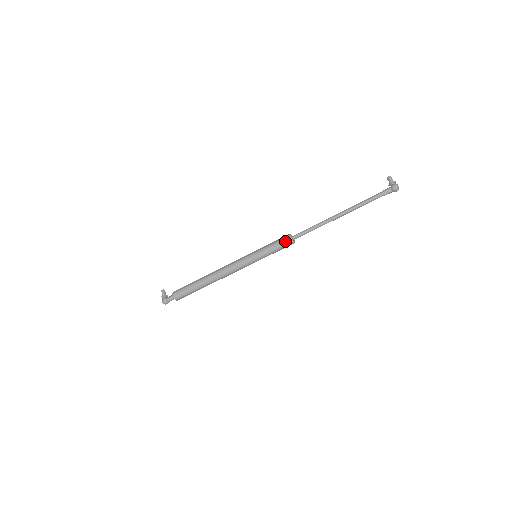
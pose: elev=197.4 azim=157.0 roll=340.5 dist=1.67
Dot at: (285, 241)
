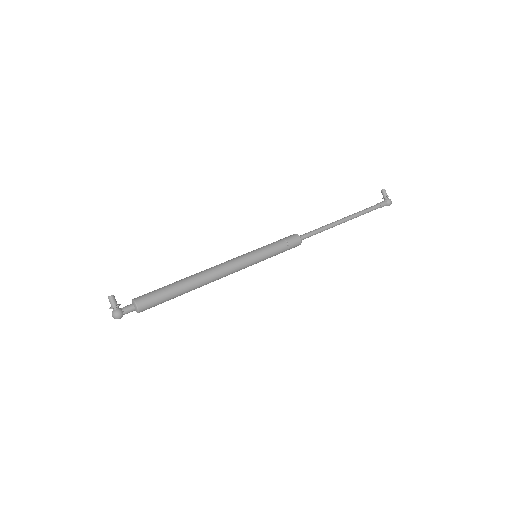
Dot at: (295, 243)
